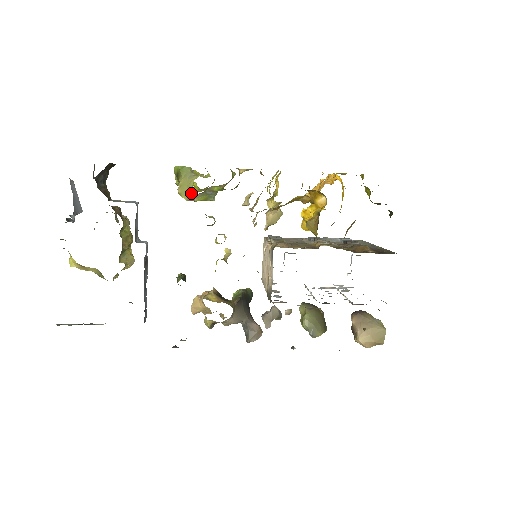
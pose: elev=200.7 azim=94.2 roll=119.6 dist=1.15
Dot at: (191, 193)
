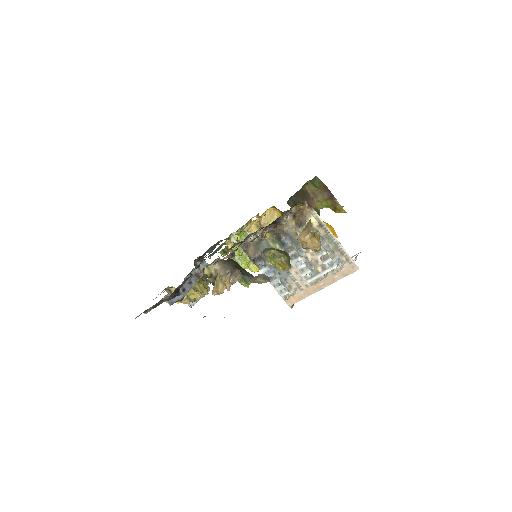
Dot at: occluded
